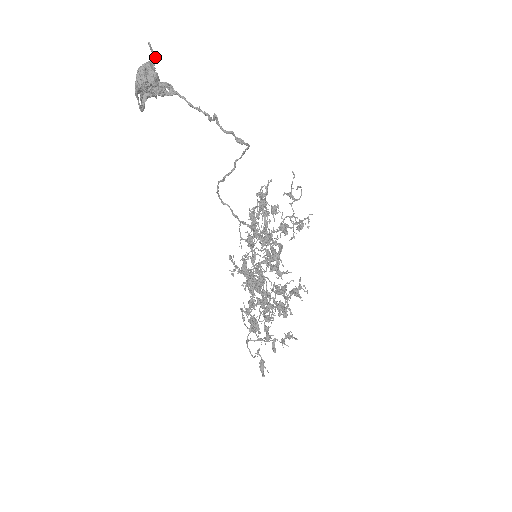
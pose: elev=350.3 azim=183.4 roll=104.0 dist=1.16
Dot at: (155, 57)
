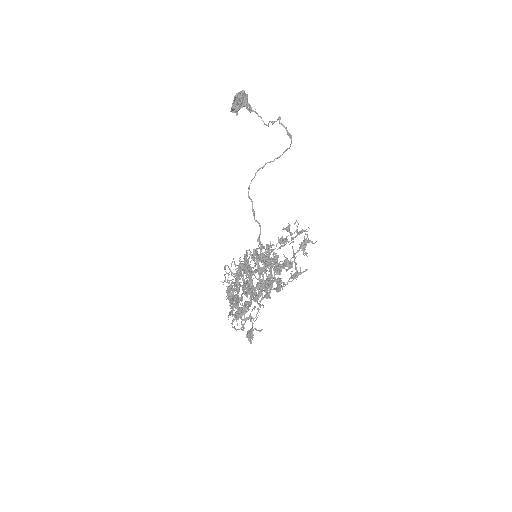
Dot at: occluded
